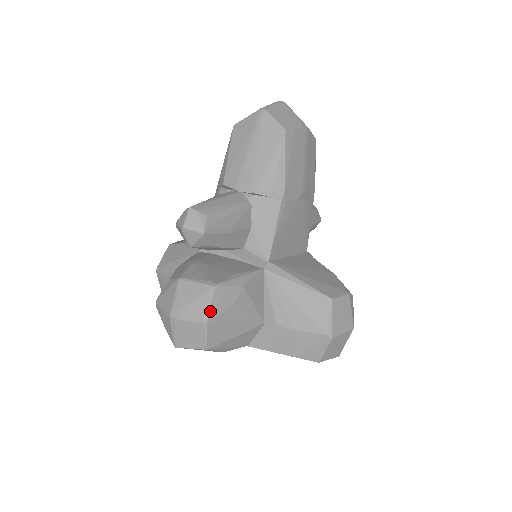
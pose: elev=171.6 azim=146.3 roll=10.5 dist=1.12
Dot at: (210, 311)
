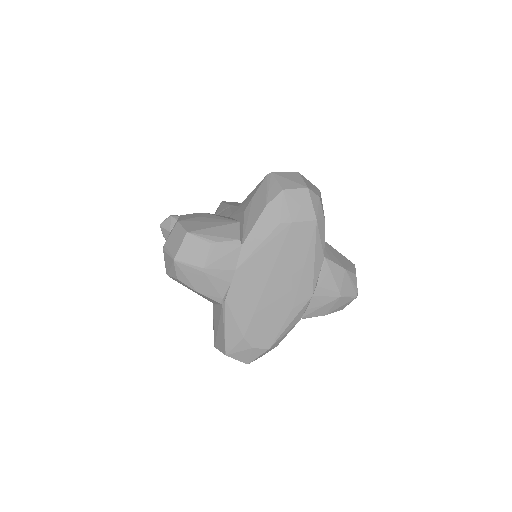
Dot at: (179, 219)
